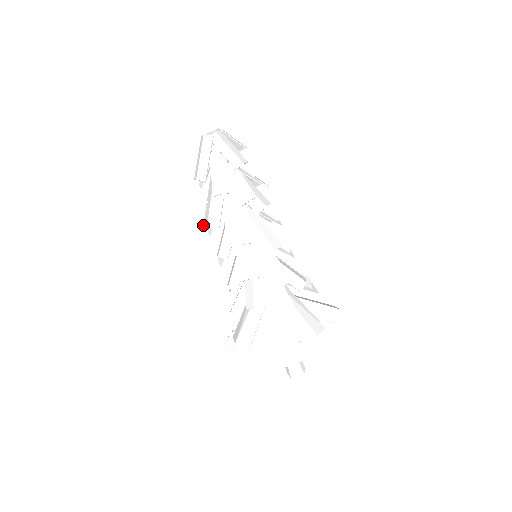
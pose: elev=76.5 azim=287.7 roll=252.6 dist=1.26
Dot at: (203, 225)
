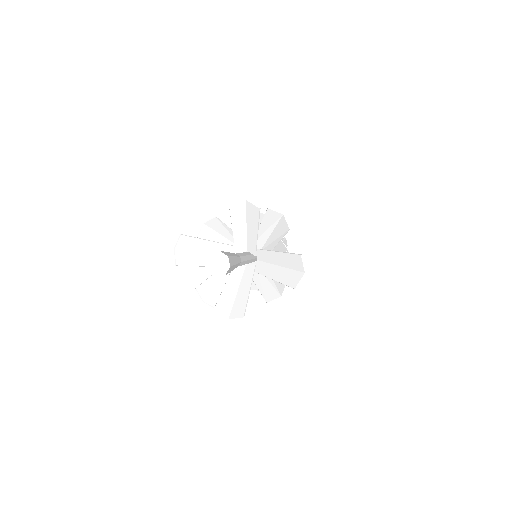
Dot at: occluded
